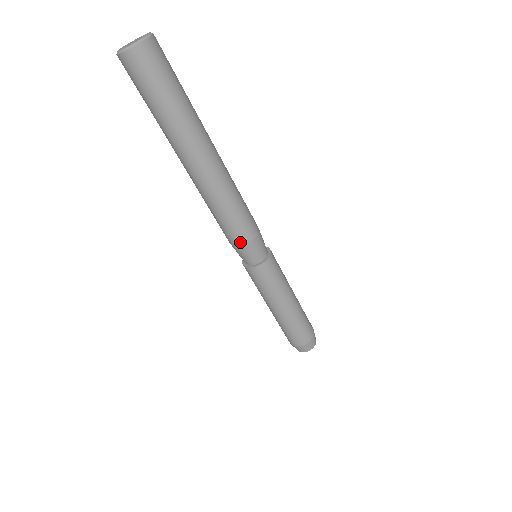
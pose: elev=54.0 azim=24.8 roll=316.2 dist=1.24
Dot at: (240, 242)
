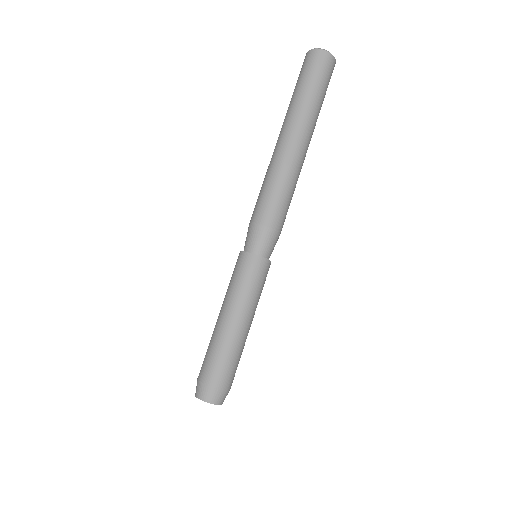
Dot at: (257, 220)
